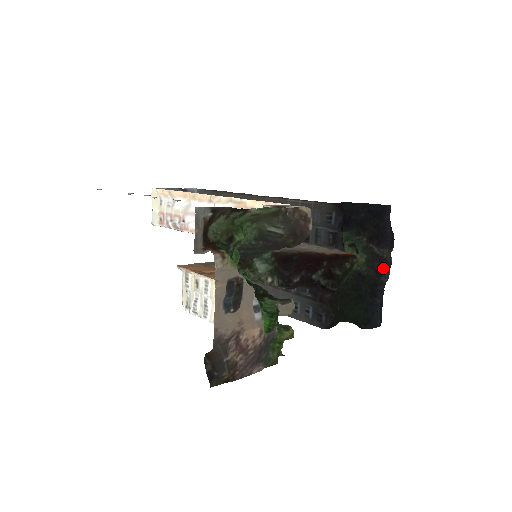
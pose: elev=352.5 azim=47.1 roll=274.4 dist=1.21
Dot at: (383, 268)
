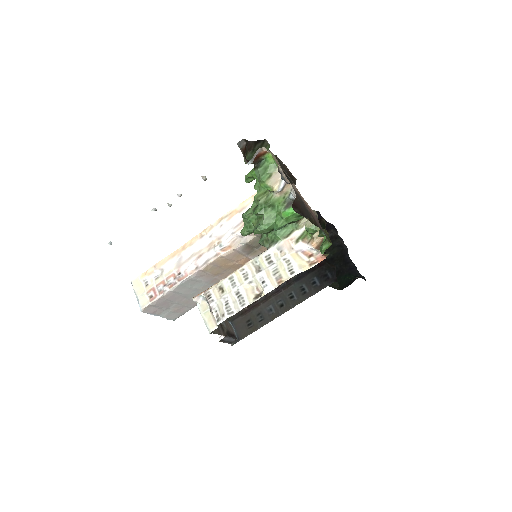
Dot at: (341, 242)
